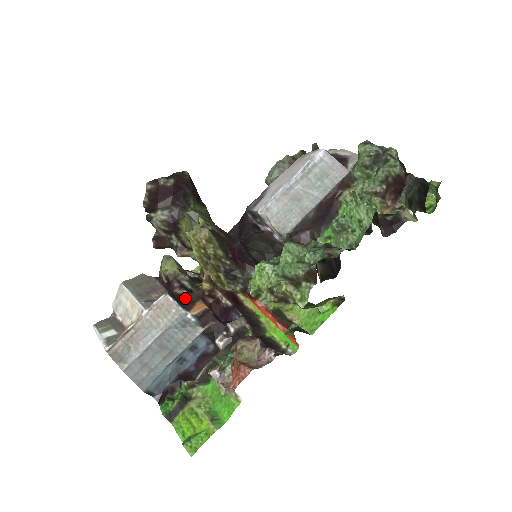
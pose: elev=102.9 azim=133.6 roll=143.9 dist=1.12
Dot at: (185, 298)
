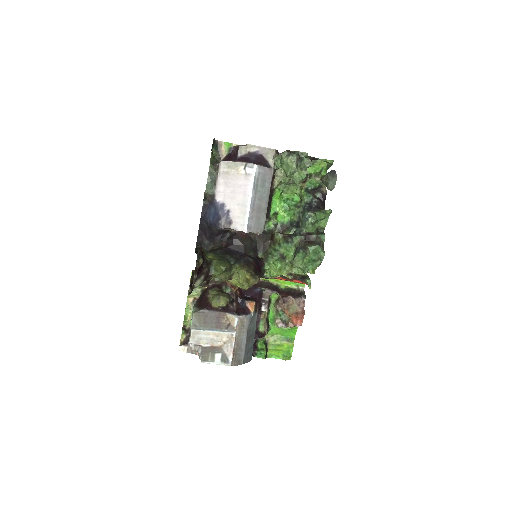
Dot at: (238, 307)
